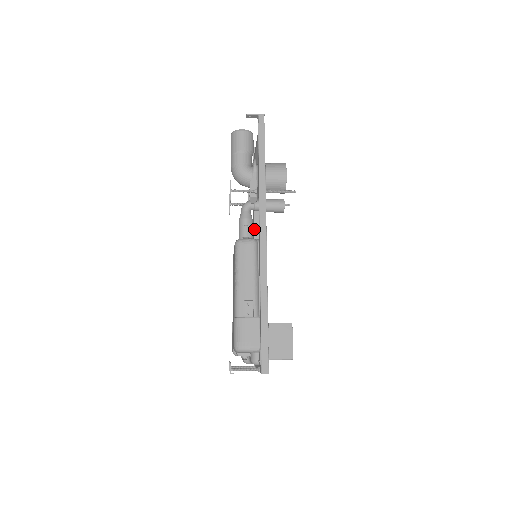
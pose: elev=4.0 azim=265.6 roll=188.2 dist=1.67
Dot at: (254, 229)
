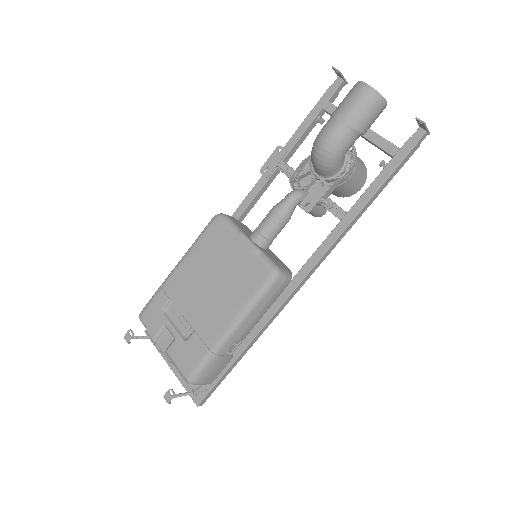
Dot at: (260, 191)
